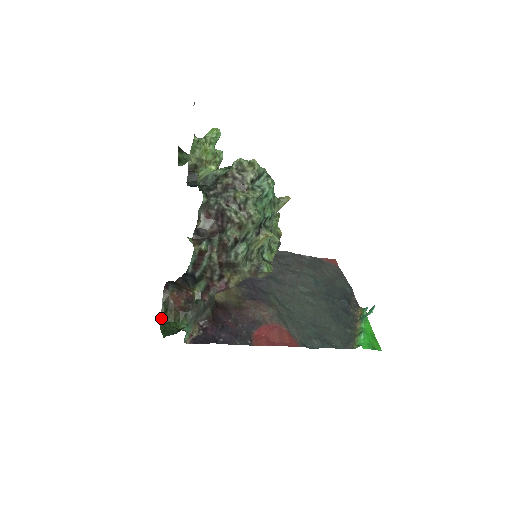
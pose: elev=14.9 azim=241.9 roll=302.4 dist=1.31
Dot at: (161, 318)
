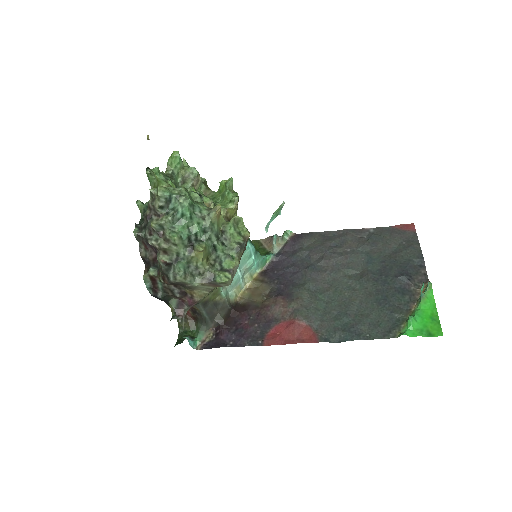
Dot at: (179, 328)
